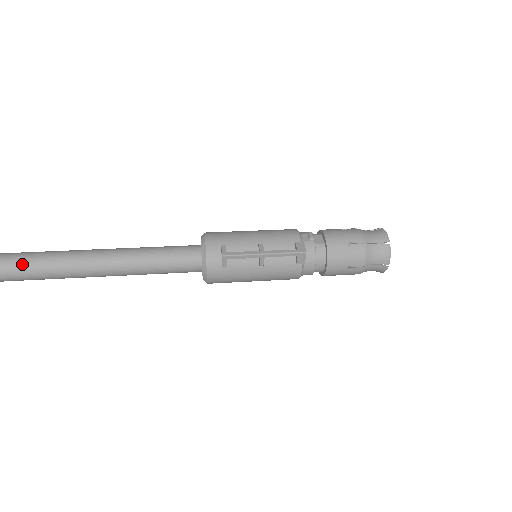
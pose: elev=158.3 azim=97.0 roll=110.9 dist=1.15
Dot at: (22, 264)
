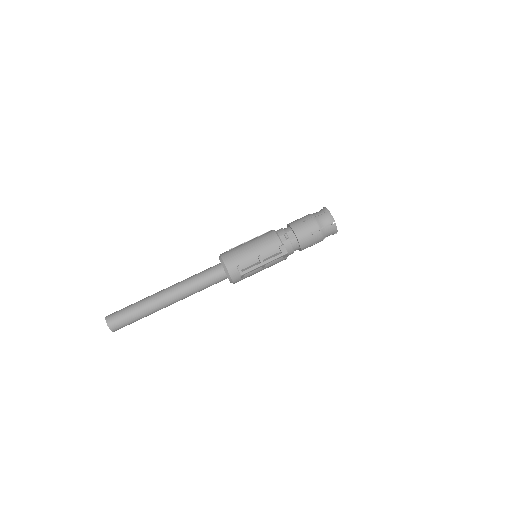
Dot at: (127, 319)
